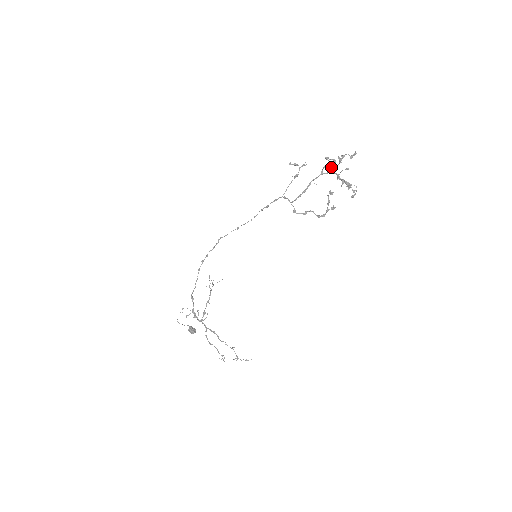
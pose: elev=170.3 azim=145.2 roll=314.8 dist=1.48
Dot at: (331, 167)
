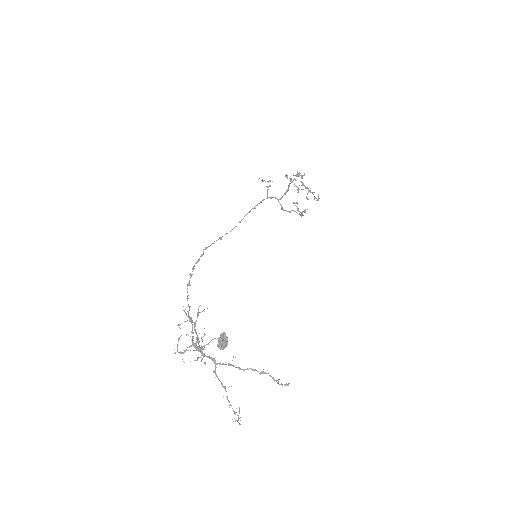
Dot at: (298, 176)
